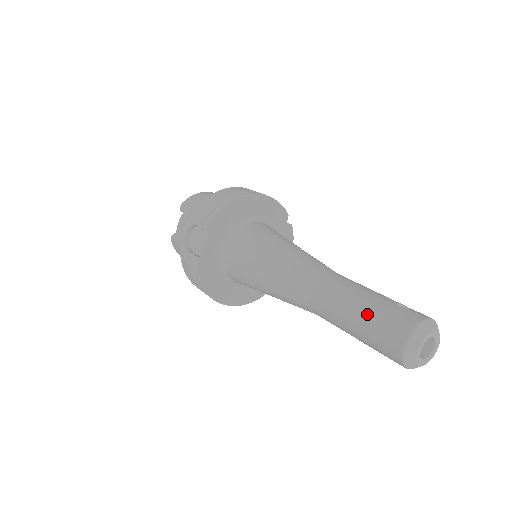
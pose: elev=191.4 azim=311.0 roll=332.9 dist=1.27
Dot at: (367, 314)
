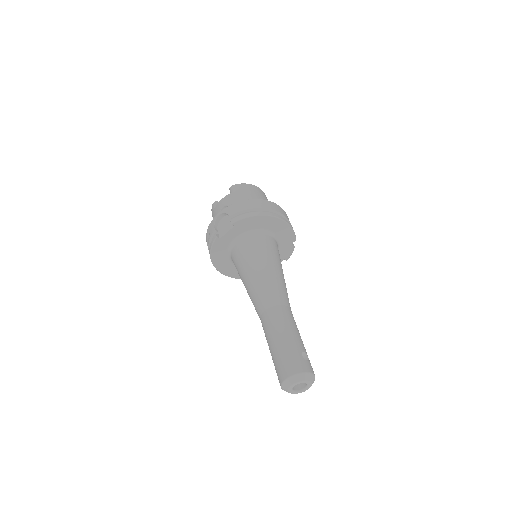
Dot at: (282, 347)
